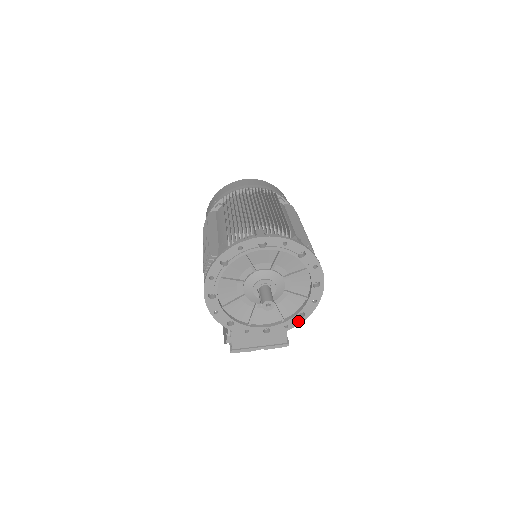
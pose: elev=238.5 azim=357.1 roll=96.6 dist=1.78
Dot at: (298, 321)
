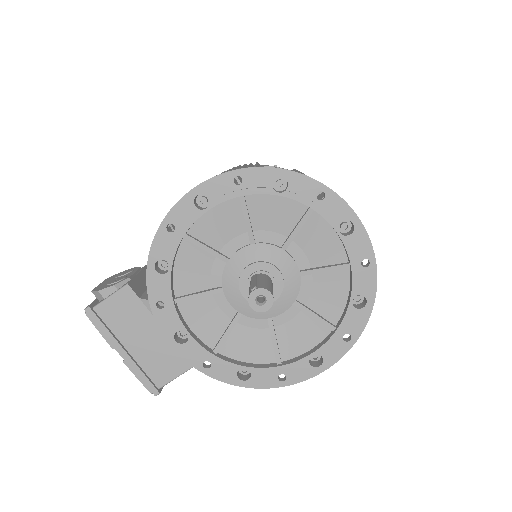
Dot at: (229, 376)
